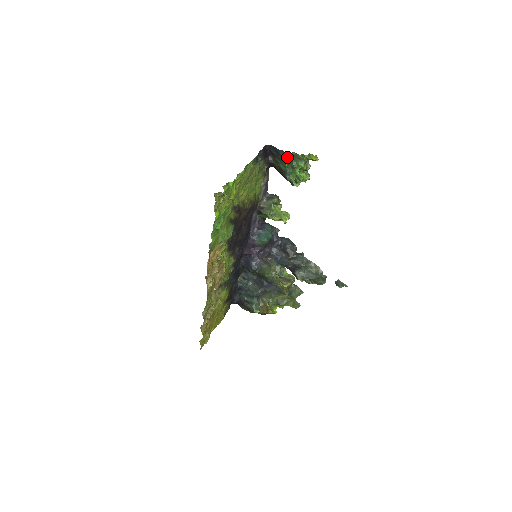
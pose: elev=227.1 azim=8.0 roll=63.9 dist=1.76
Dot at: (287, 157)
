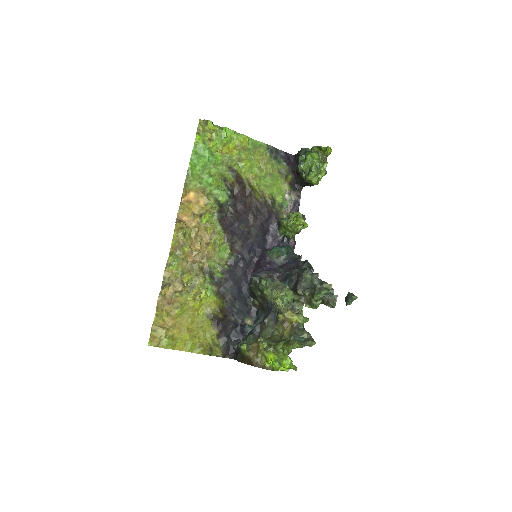
Dot at: (303, 153)
